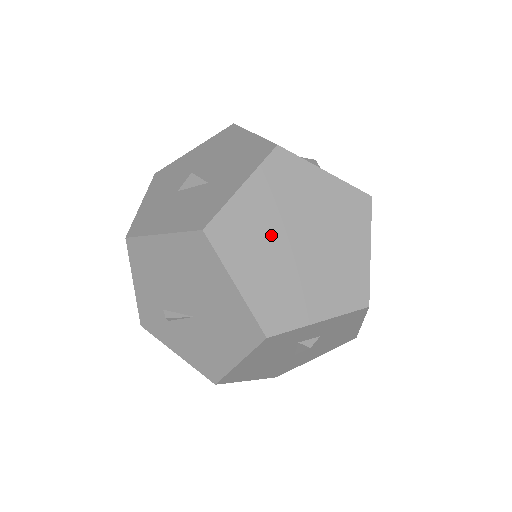
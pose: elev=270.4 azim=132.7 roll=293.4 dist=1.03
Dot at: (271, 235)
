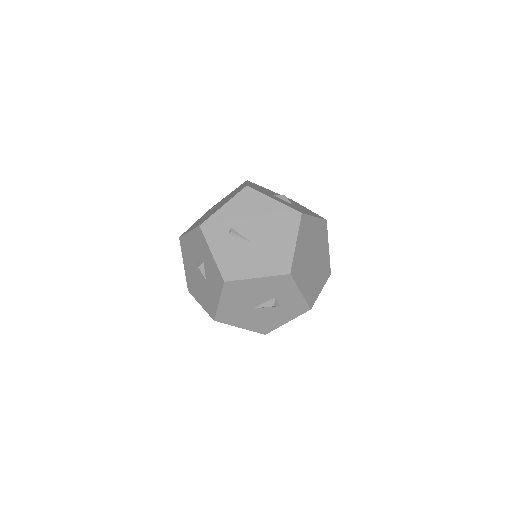
Dot at: (310, 243)
